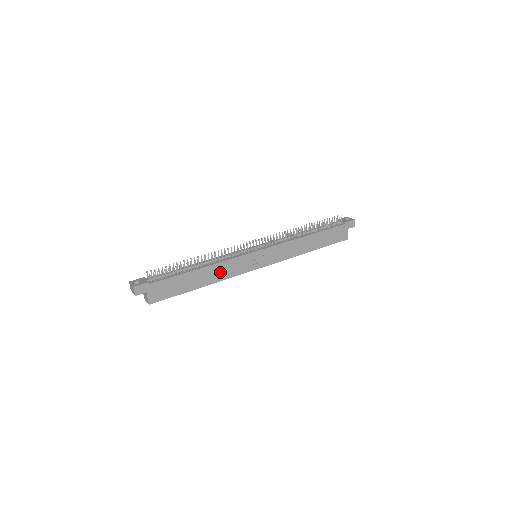
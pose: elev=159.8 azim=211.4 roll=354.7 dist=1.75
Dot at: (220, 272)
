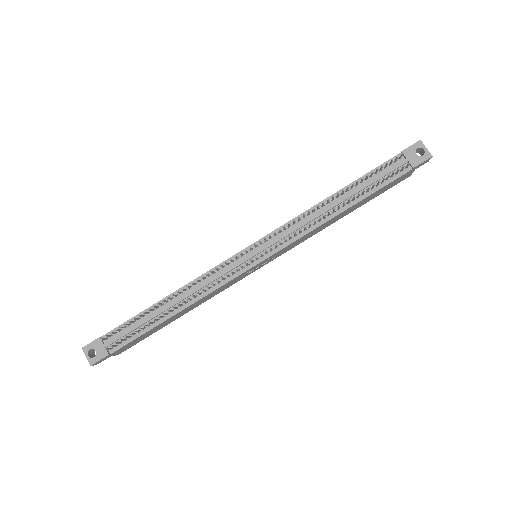
Dot at: (204, 299)
